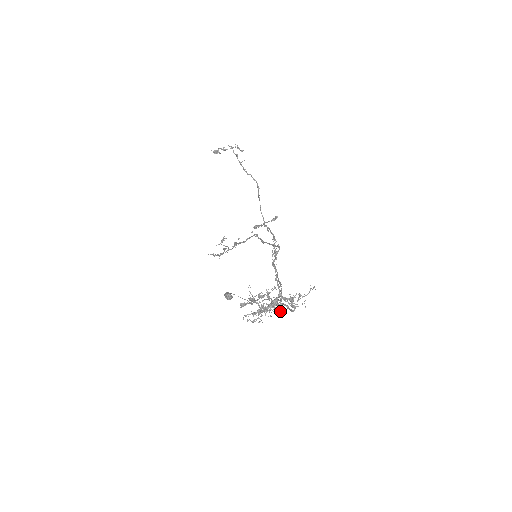
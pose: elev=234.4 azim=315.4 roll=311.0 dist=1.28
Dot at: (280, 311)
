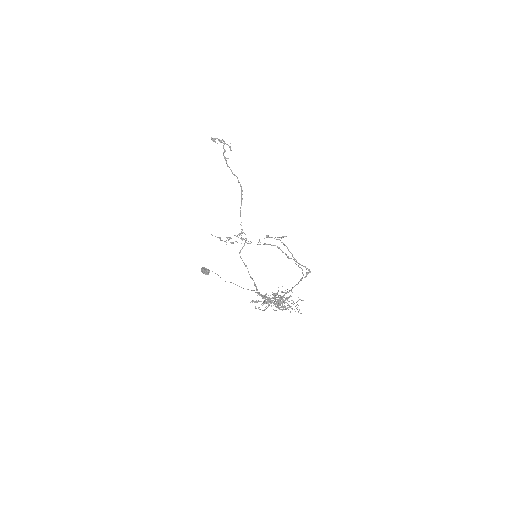
Dot at: (283, 309)
